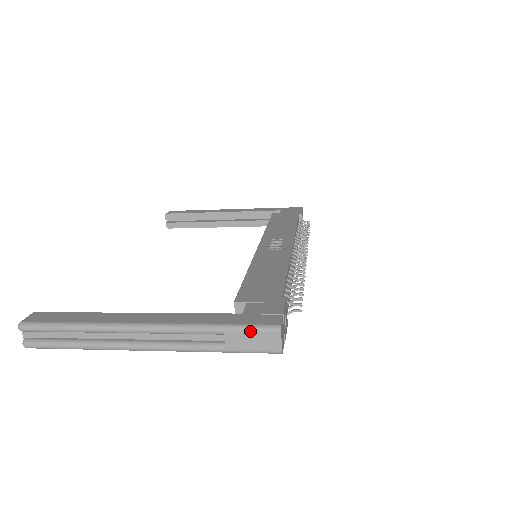
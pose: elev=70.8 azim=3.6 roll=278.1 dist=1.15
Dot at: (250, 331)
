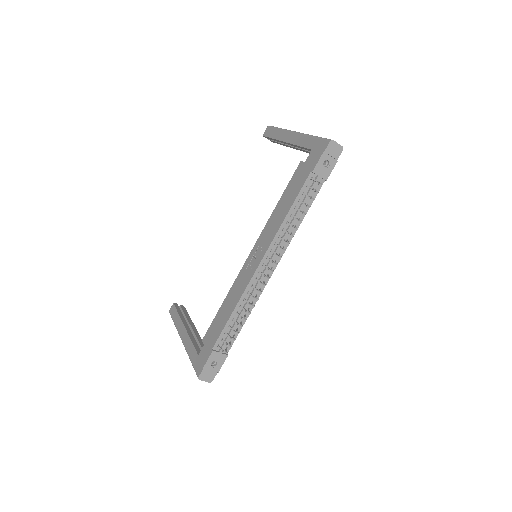
Dot at: (195, 371)
